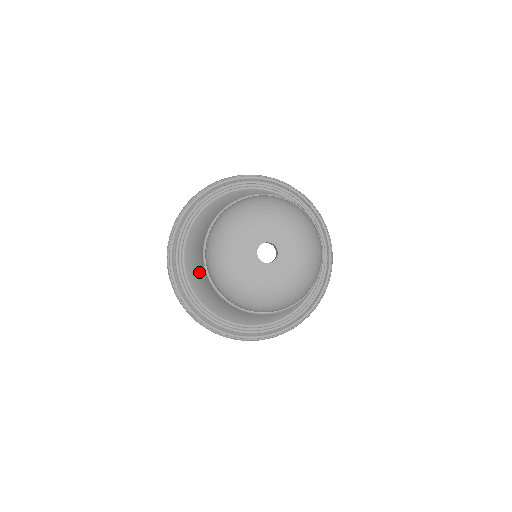
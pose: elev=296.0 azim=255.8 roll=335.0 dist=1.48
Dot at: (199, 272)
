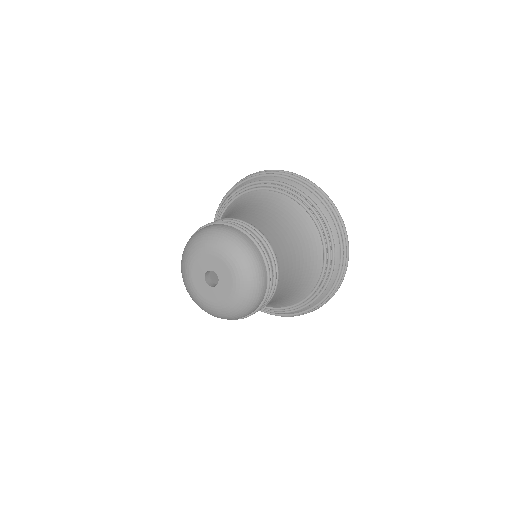
Dot at: occluded
